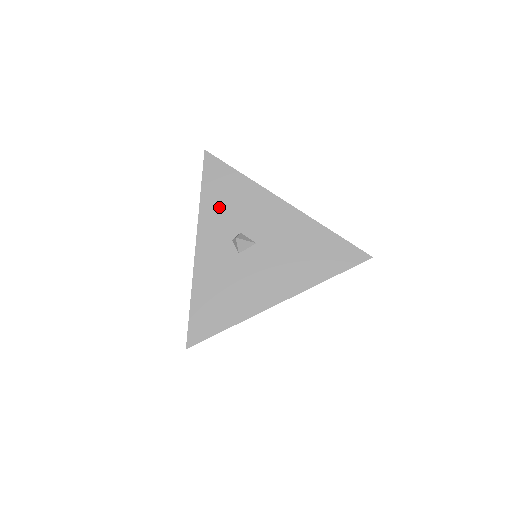
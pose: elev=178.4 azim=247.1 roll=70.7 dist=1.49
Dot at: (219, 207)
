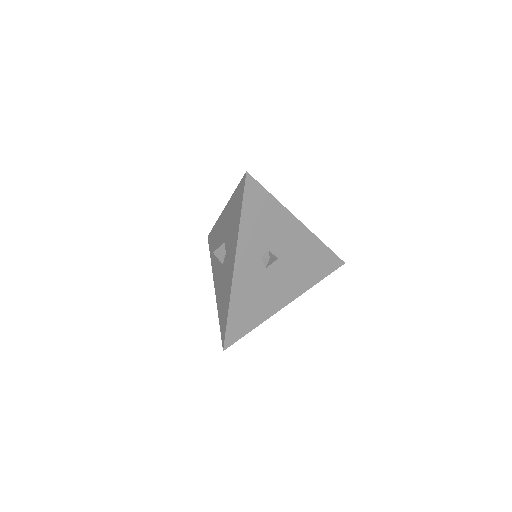
Dot at: (254, 228)
